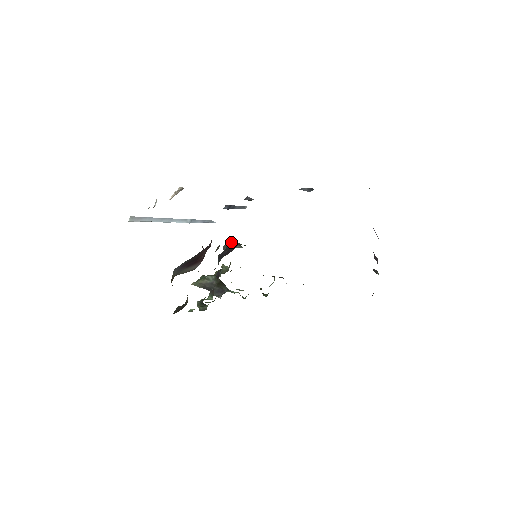
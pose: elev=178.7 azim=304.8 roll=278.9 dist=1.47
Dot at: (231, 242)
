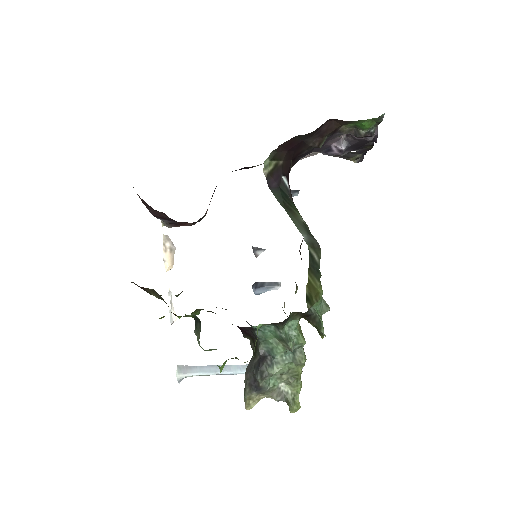
Dot at: occluded
